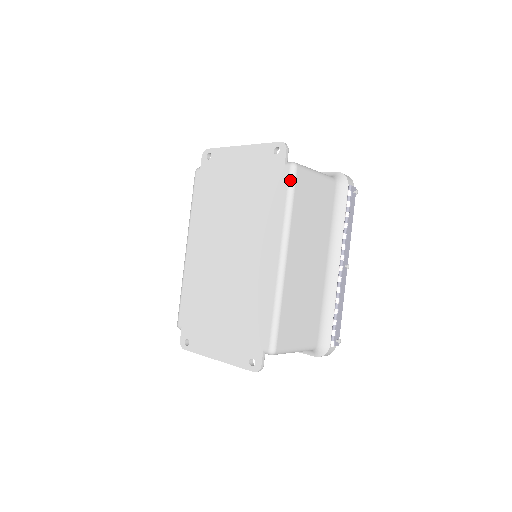
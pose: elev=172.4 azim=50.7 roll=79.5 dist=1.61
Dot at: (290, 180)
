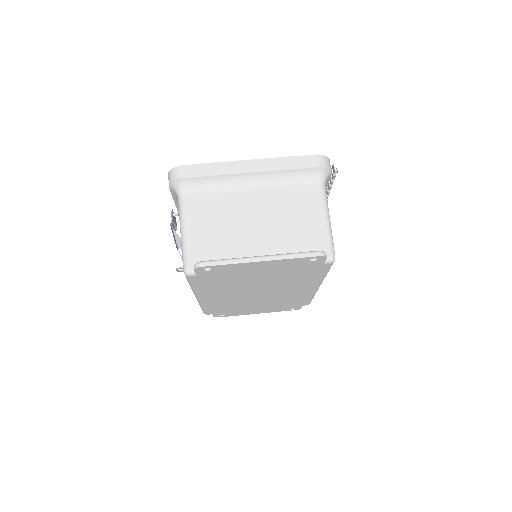
Dot at: (330, 267)
